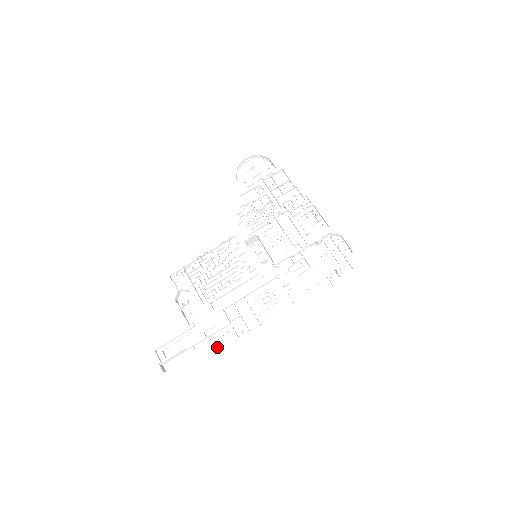
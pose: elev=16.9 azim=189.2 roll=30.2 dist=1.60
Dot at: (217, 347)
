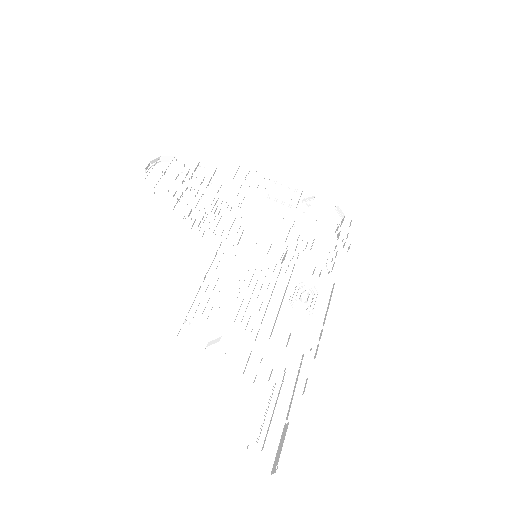
Dot at: (301, 388)
